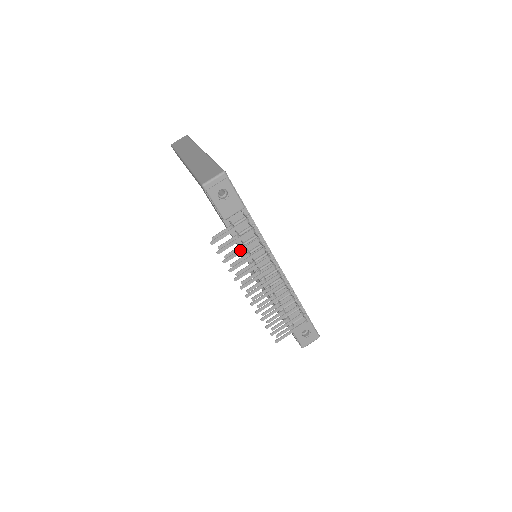
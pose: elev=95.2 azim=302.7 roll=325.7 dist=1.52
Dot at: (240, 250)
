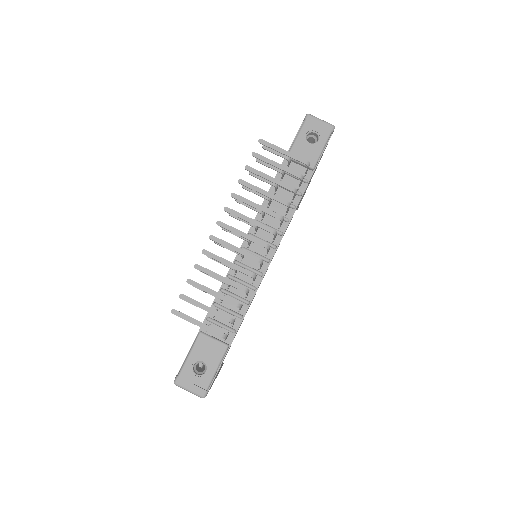
Dot at: (271, 177)
